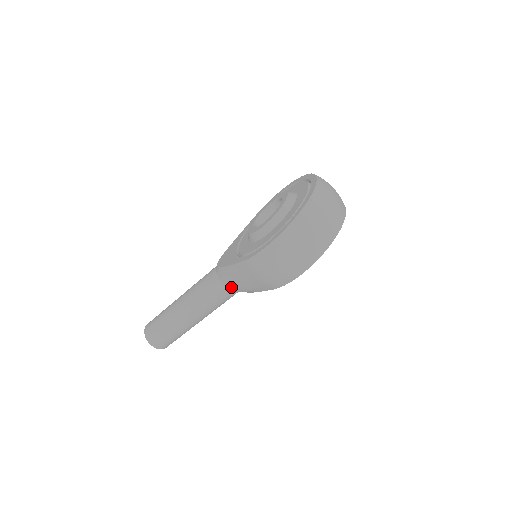
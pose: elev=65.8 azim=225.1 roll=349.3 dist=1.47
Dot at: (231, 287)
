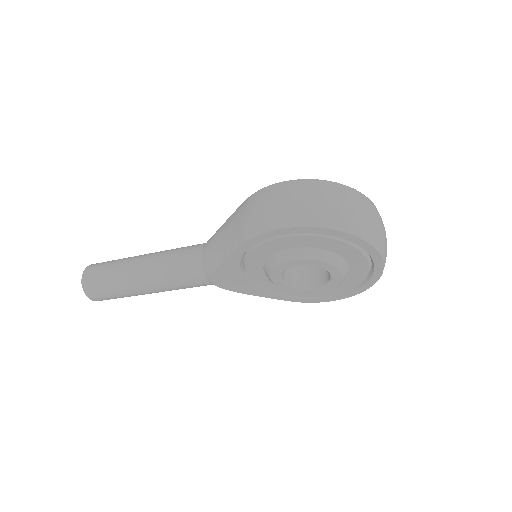
Dot at: (207, 249)
